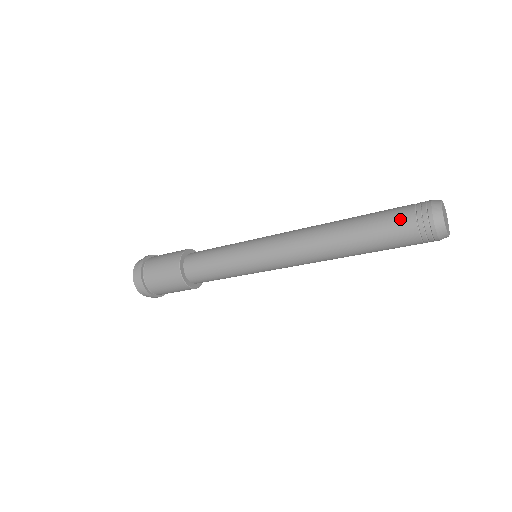
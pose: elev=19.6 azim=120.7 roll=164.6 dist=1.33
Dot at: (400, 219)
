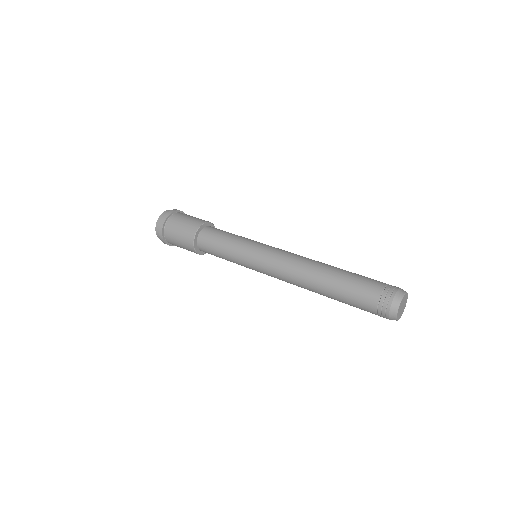
Dot at: (368, 293)
